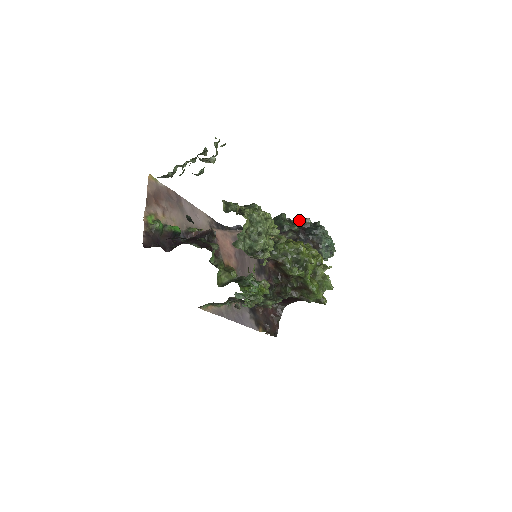
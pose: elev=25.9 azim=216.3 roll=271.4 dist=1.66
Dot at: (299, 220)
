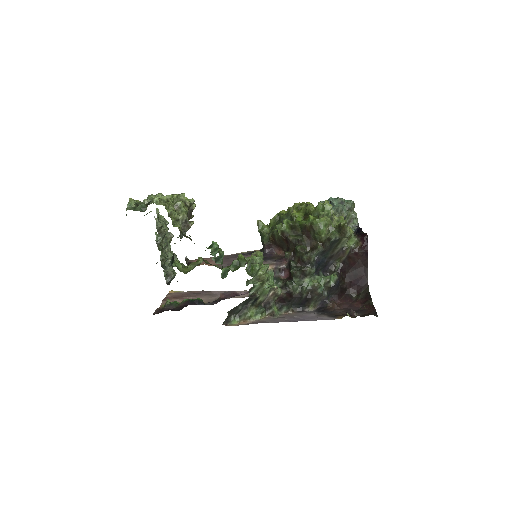
Dot at: occluded
